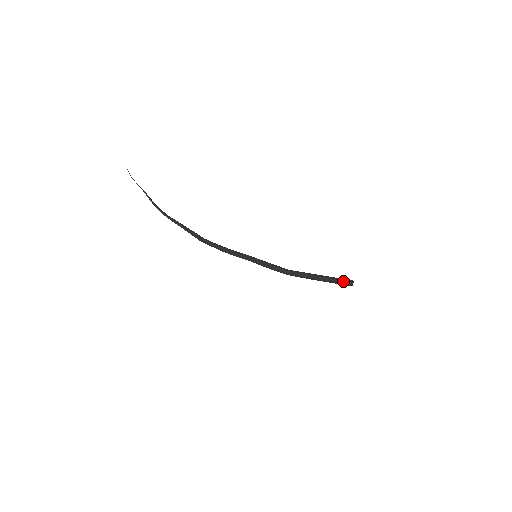
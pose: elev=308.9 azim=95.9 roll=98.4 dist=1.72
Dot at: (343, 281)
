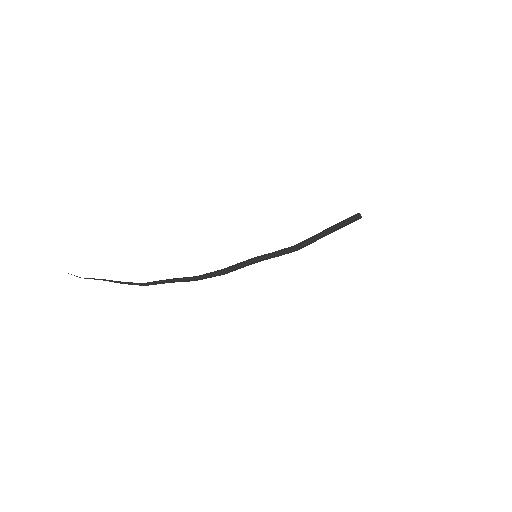
Dot at: (351, 221)
